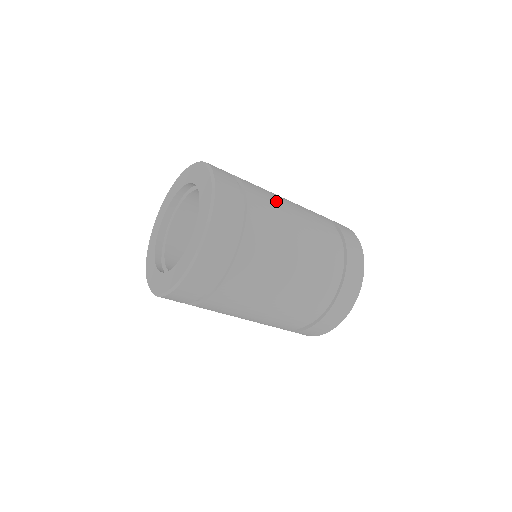
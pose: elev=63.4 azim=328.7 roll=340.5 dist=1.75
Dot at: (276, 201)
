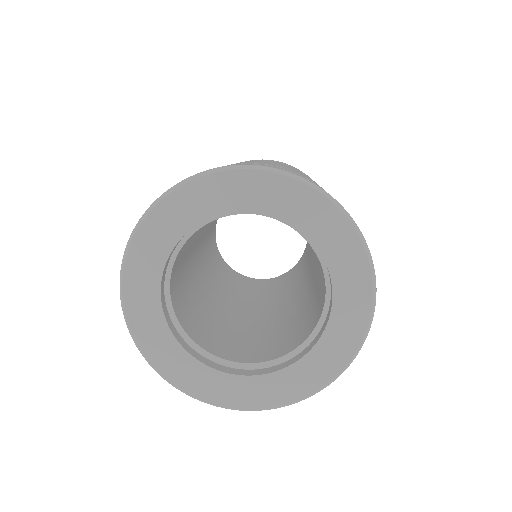
Dot at: occluded
